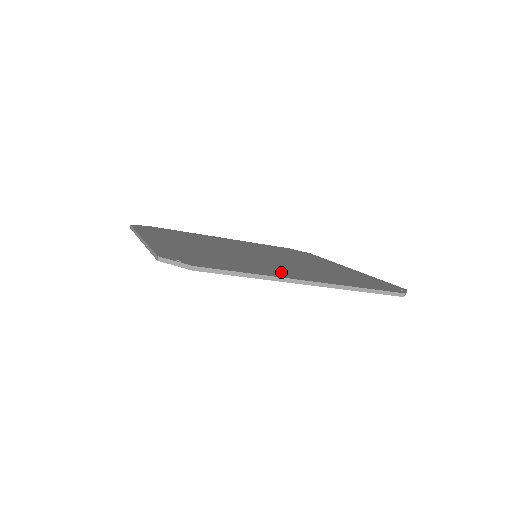
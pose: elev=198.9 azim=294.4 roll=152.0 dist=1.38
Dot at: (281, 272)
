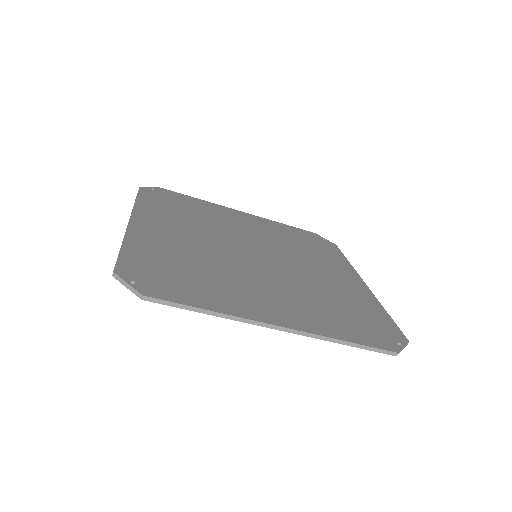
Dot at: (256, 303)
